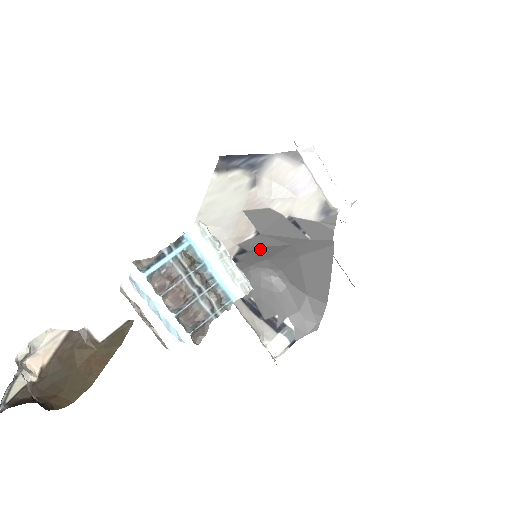
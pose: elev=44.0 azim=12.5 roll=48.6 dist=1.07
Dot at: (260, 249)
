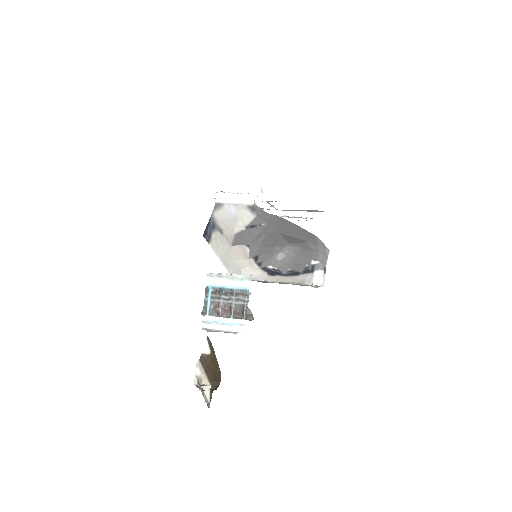
Dot at: (261, 249)
